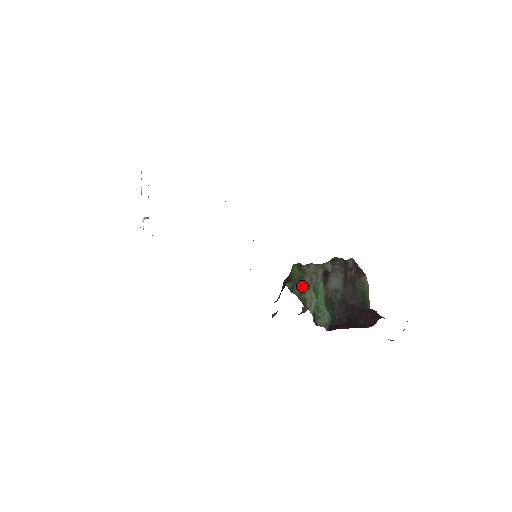
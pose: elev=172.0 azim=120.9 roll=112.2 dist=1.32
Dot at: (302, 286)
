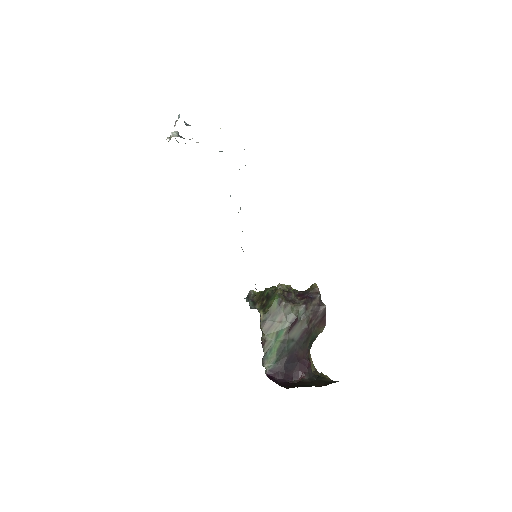
Dot at: (271, 324)
